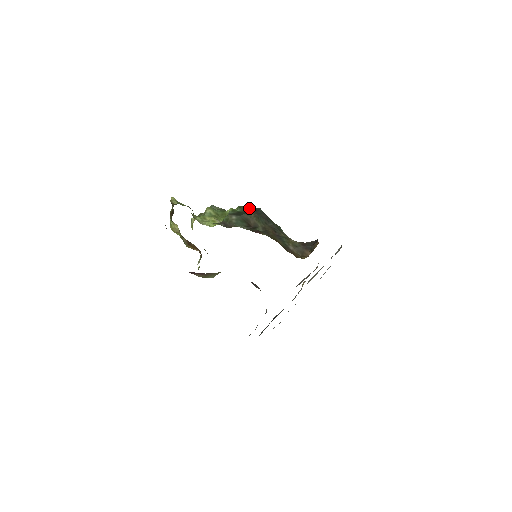
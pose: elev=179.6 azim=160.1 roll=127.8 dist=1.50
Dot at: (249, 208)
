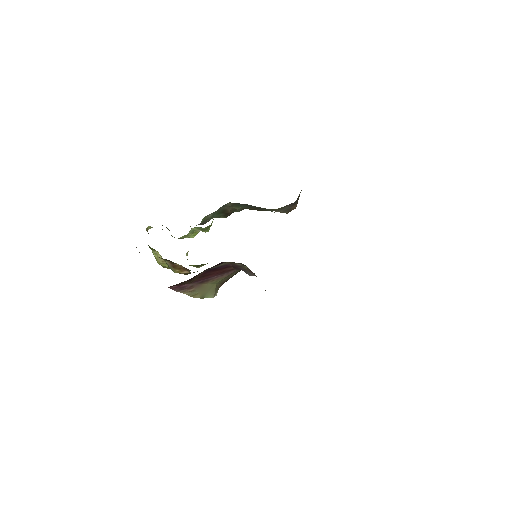
Dot at: (228, 203)
